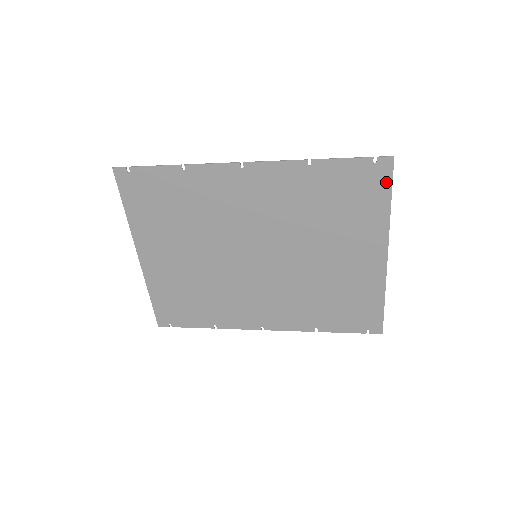
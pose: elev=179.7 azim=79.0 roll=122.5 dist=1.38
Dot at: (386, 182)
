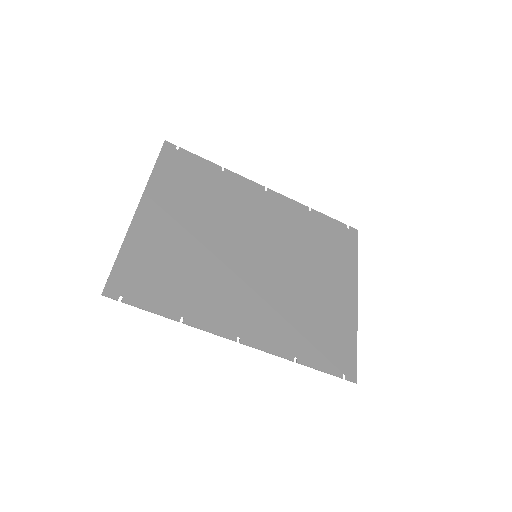
Dot at: (354, 243)
